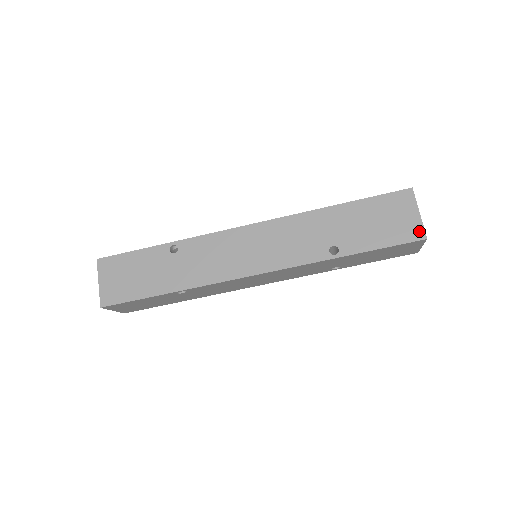
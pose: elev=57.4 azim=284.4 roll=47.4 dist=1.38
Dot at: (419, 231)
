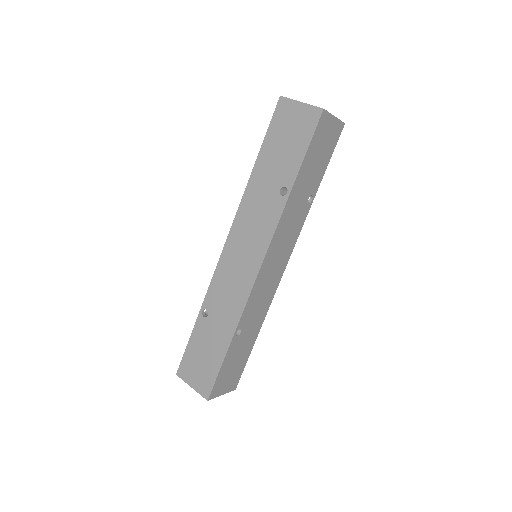
Dot at: (314, 112)
